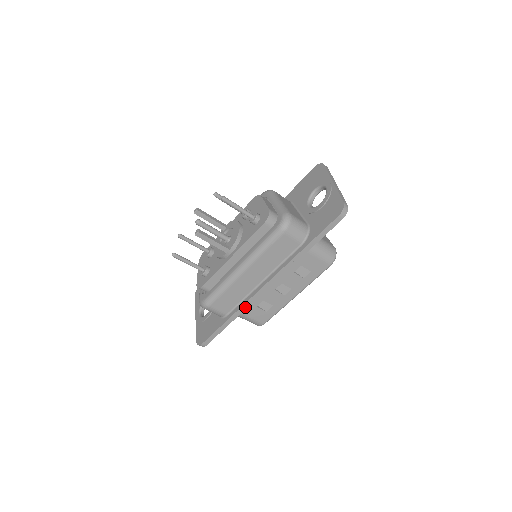
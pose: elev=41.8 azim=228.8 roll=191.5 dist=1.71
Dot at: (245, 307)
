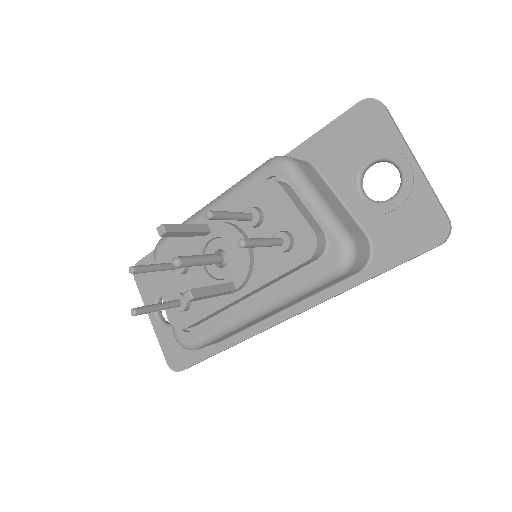
Dot at: occluded
